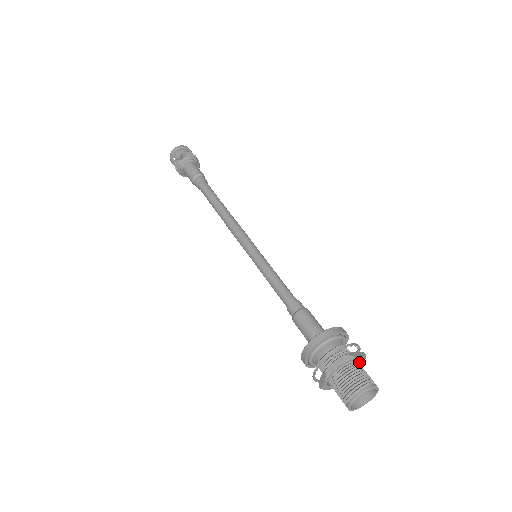
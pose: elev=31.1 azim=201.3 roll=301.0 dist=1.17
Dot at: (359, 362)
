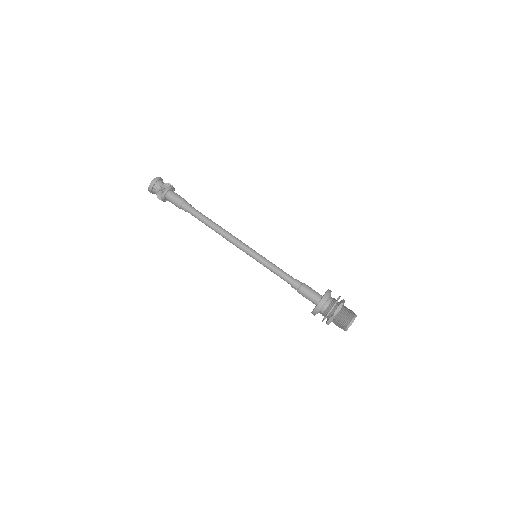
Dot at: occluded
